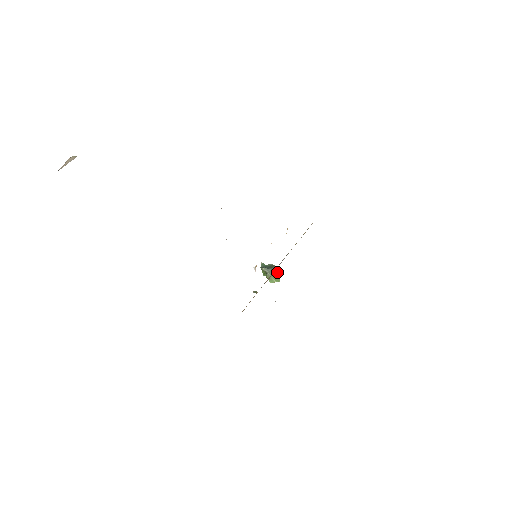
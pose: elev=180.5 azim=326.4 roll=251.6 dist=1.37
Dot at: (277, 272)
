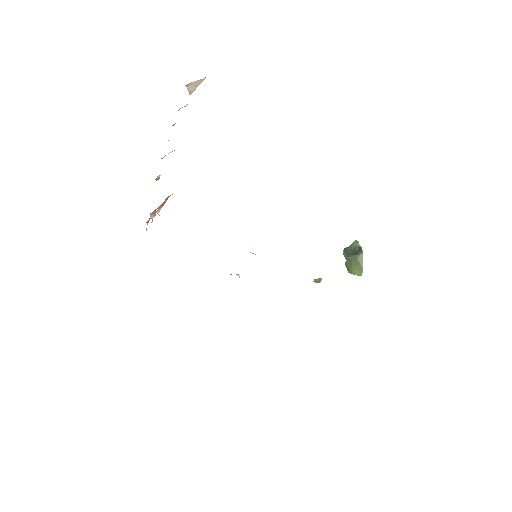
Dot at: (360, 263)
